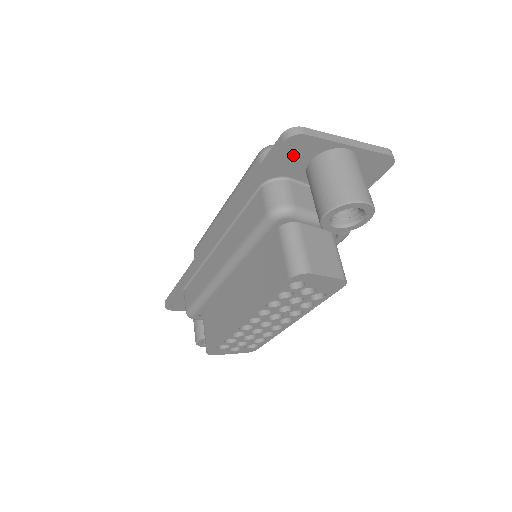
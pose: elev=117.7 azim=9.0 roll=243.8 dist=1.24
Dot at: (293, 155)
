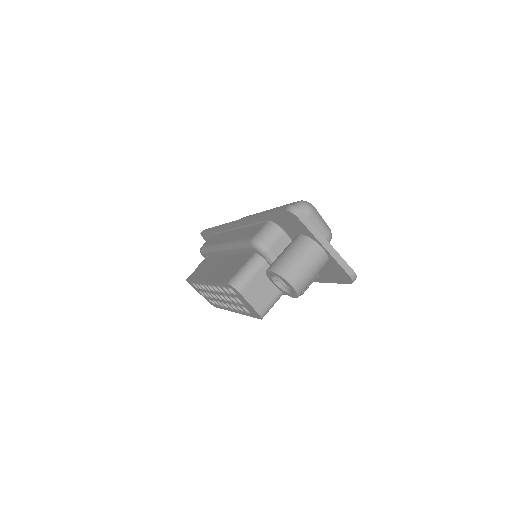
Dot at: (290, 222)
